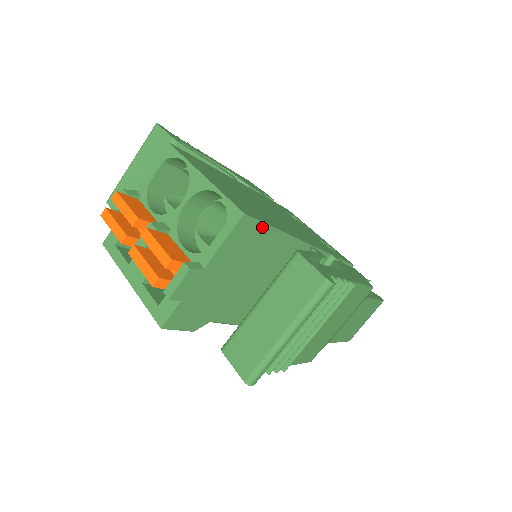
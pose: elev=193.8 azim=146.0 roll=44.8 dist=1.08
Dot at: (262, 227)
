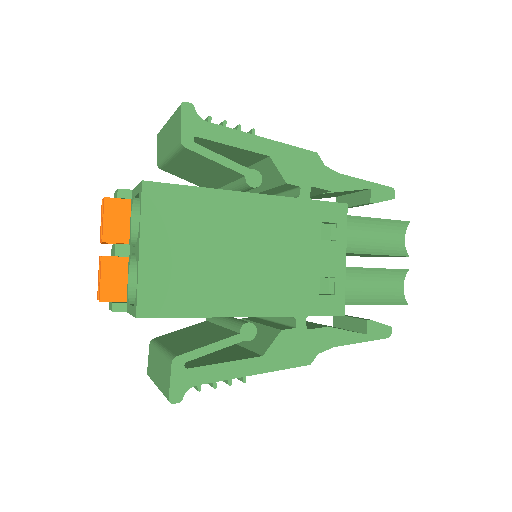
Dot at: (169, 317)
